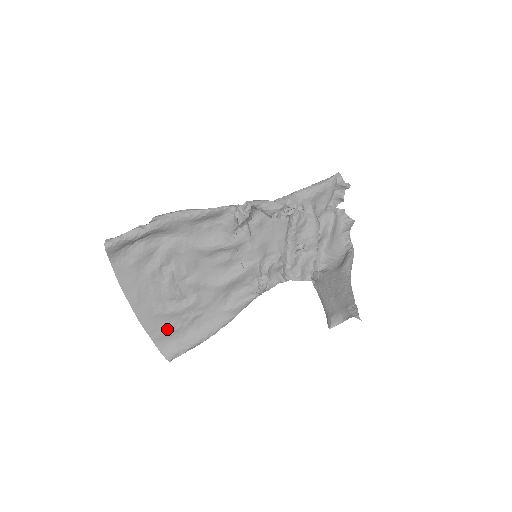
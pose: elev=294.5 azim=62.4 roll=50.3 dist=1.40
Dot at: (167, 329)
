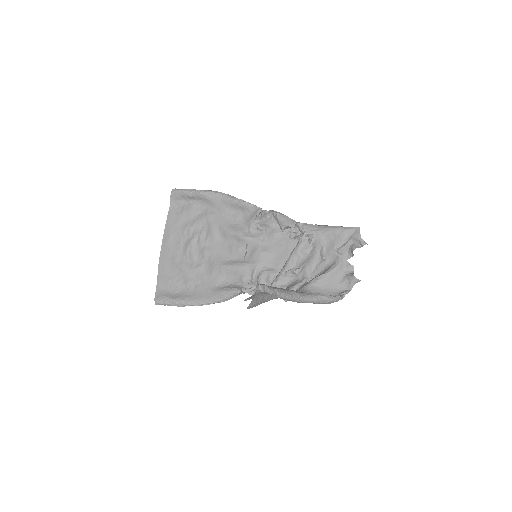
Dot at: (170, 278)
